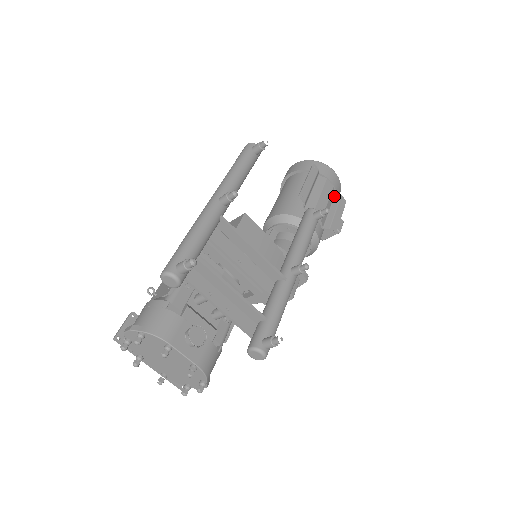
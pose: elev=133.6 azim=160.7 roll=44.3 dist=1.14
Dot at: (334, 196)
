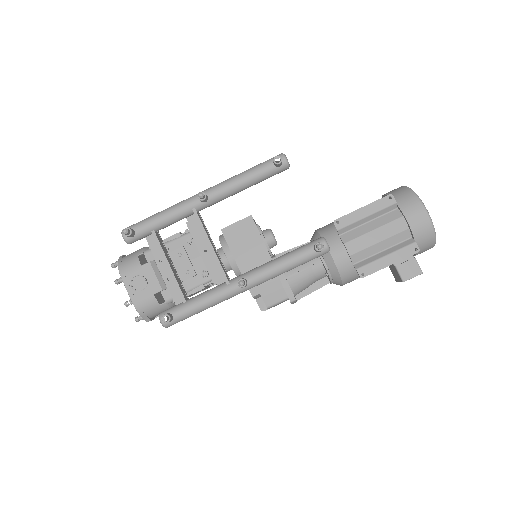
Dot at: (407, 239)
